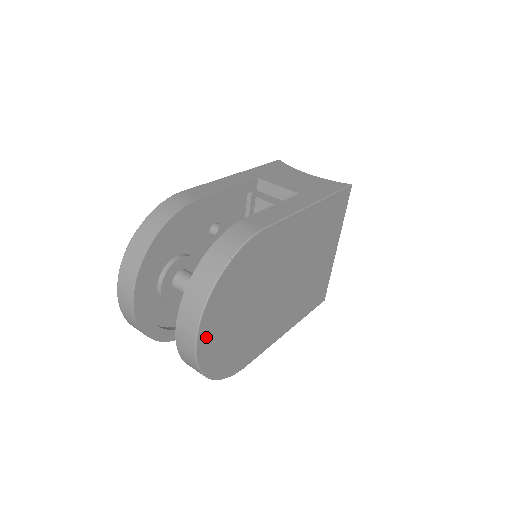
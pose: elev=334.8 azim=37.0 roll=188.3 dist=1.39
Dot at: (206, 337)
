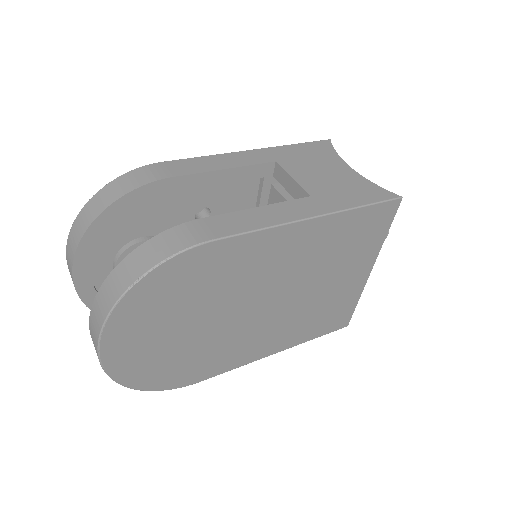
Dot at: (117, 350)
